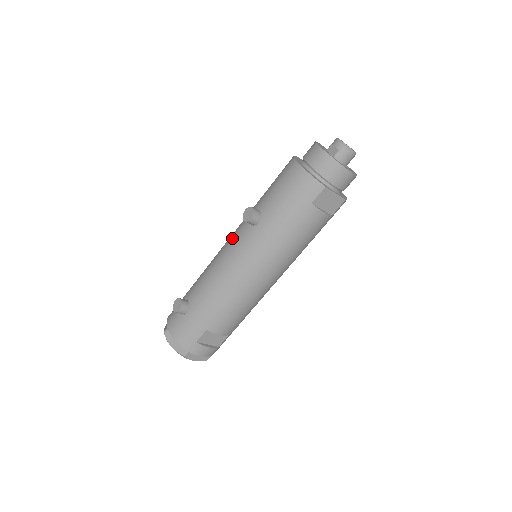
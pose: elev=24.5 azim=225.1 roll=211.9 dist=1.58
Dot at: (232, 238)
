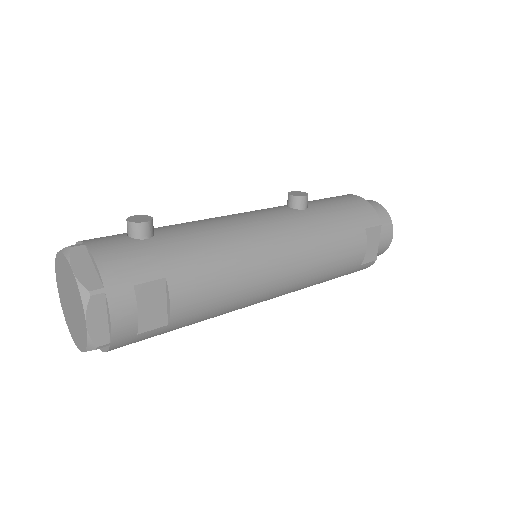
Dot at: occluded
